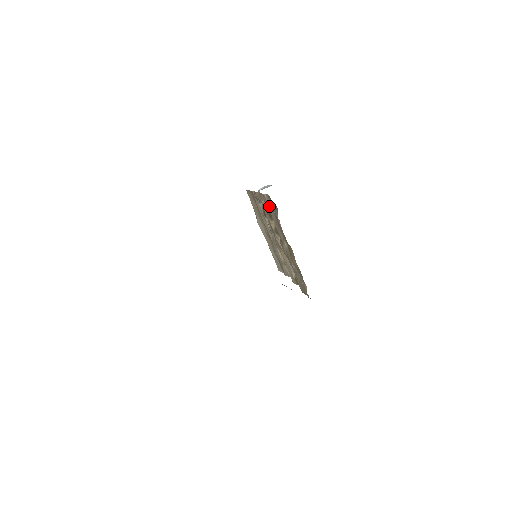
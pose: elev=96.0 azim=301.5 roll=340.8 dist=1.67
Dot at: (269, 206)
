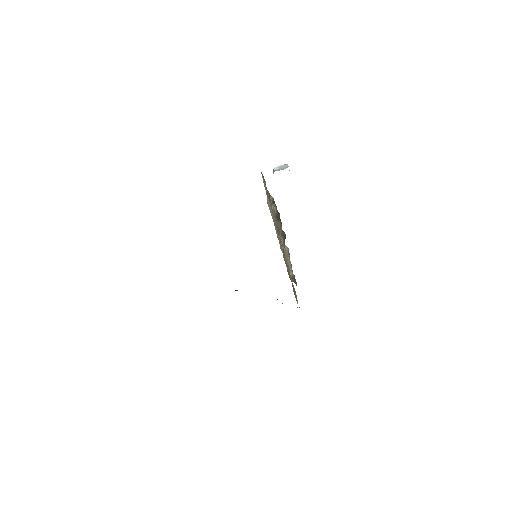
Dot at: (275, 218)
